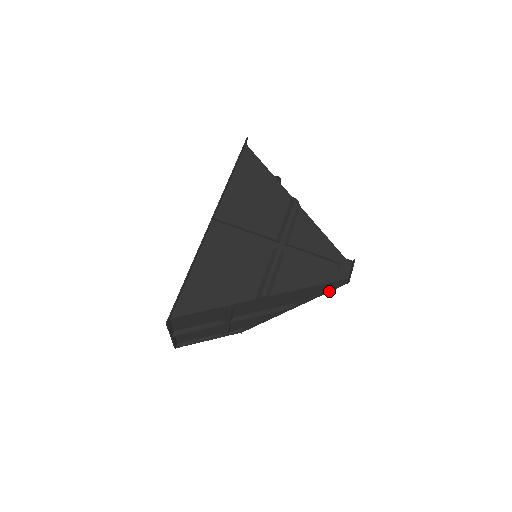
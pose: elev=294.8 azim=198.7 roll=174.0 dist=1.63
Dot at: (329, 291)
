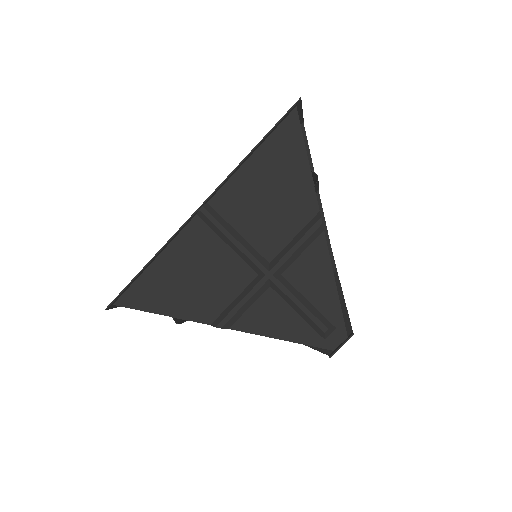
Dot at: (310, 347)
